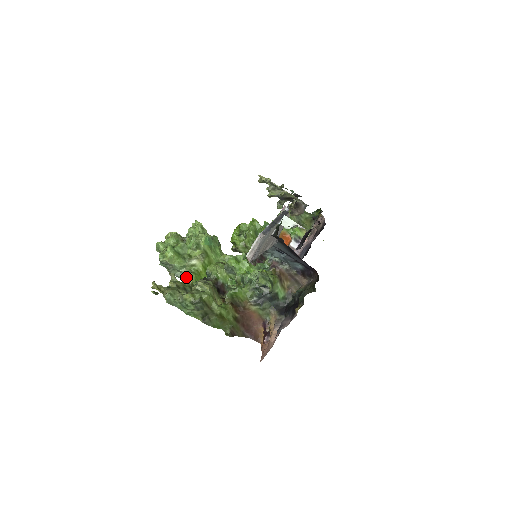
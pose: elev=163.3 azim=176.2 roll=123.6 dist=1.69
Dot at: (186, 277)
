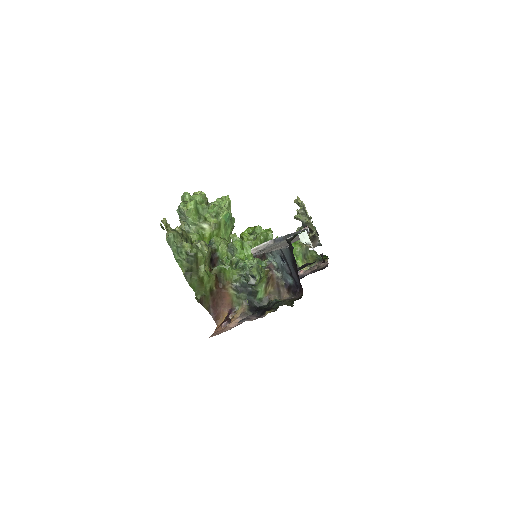
Dot at: (191, 234)
